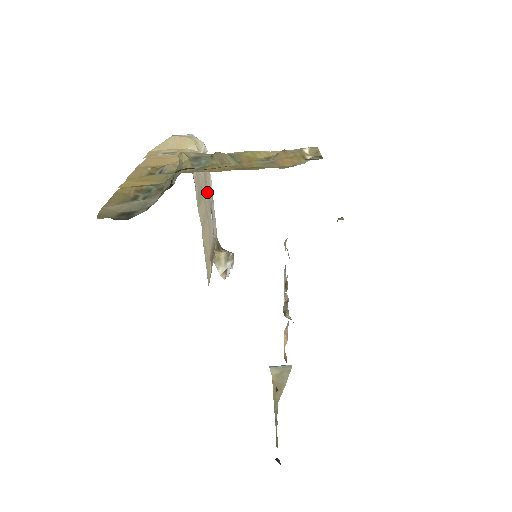
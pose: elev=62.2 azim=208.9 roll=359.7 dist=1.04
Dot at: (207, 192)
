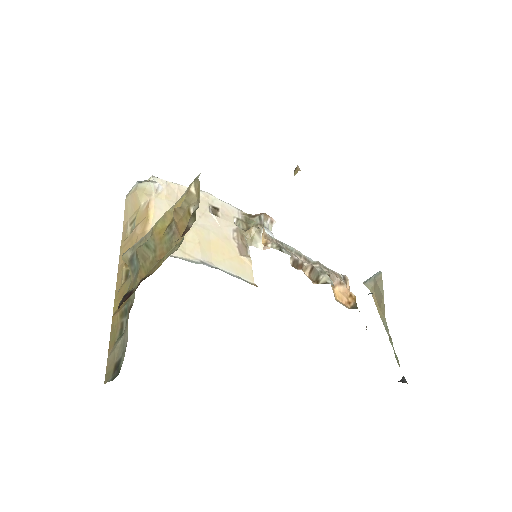
Dot at: occluded
